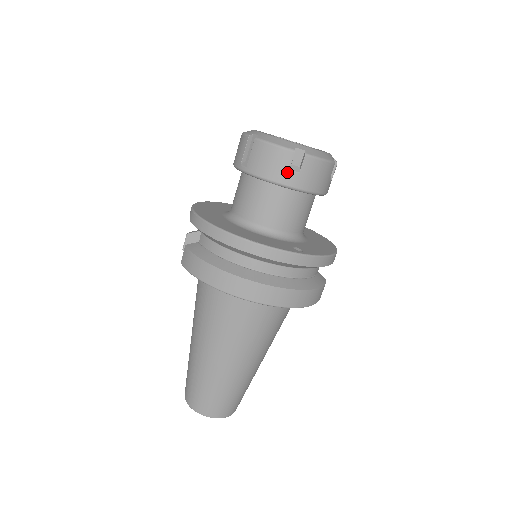
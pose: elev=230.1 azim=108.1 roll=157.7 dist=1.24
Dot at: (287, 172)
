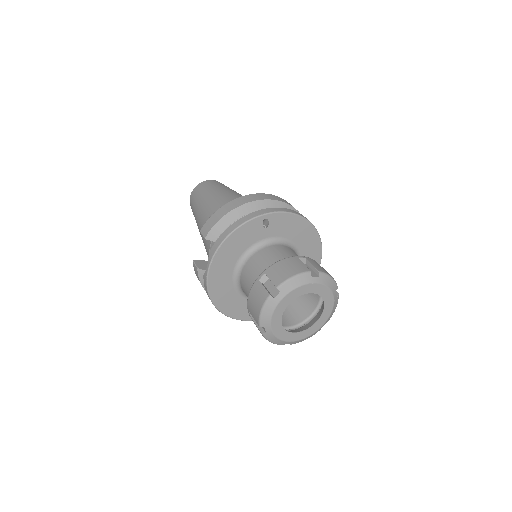
Dot at: occluded
